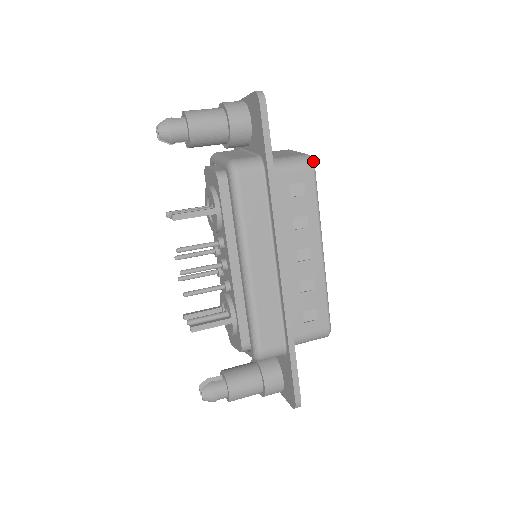
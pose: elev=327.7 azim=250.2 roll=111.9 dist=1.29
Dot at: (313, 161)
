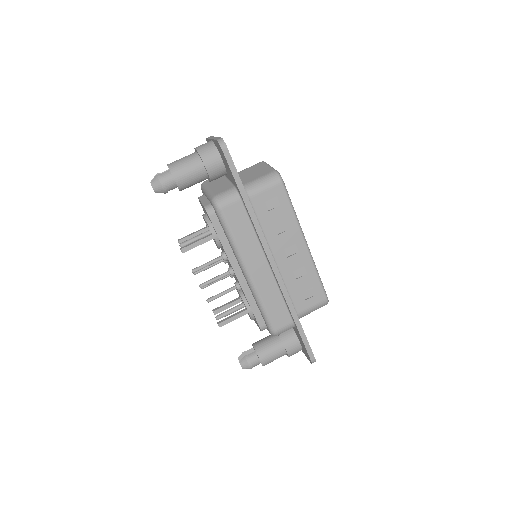
Dot at: (280, 176)
